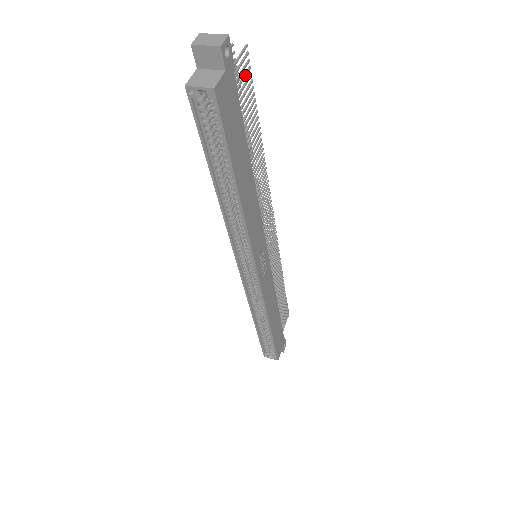
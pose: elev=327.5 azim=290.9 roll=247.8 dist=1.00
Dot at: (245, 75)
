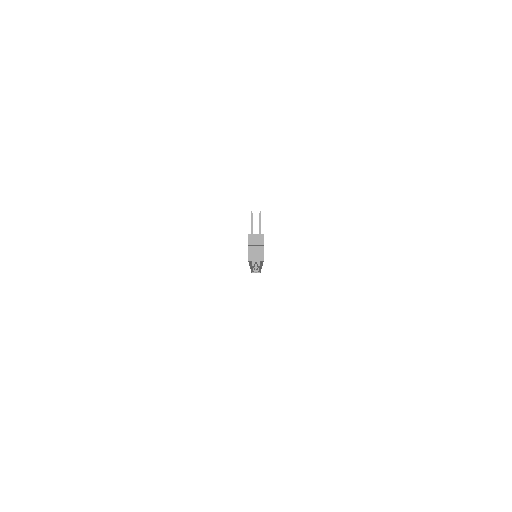
Dot at: occluded
